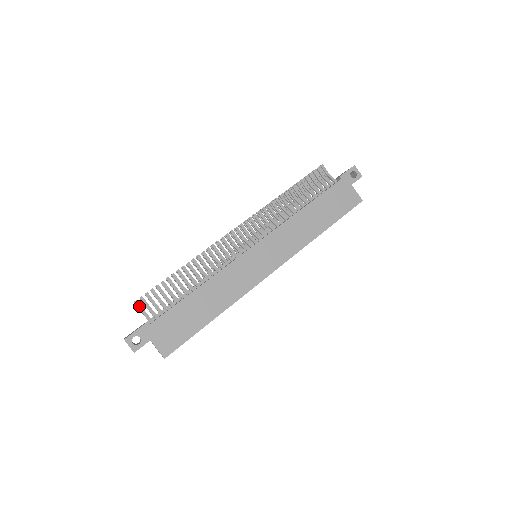
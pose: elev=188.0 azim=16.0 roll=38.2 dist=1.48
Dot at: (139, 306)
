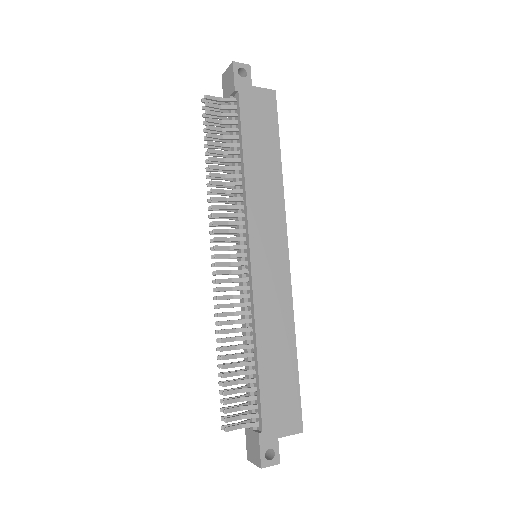
Dot at: (233, 428)
